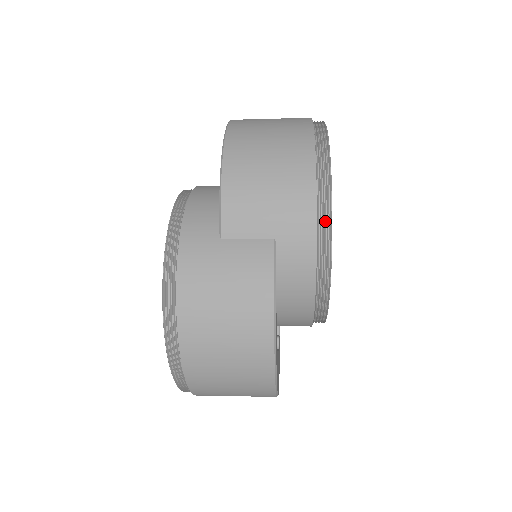
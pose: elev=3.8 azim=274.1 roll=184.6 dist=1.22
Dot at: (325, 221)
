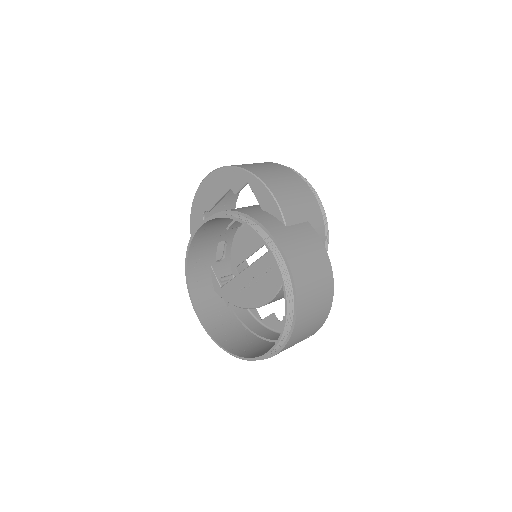
Dot at: (321, 208)
